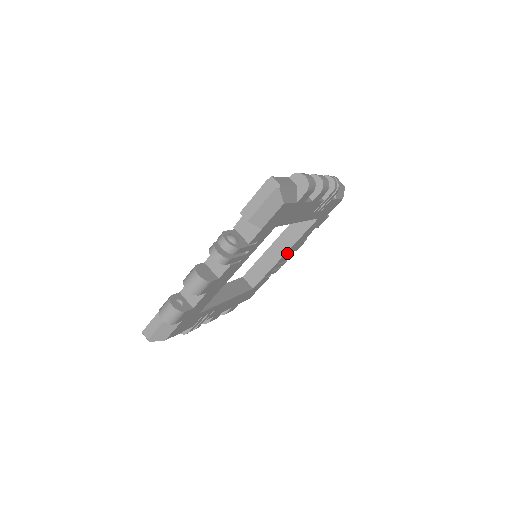
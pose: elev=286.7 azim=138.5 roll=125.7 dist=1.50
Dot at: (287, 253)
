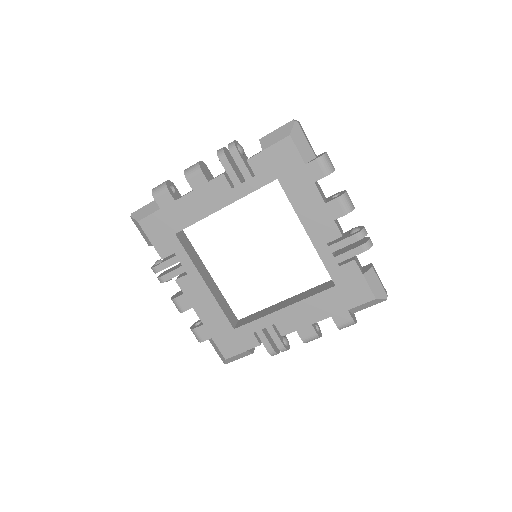
Dot at: (287, 313)
